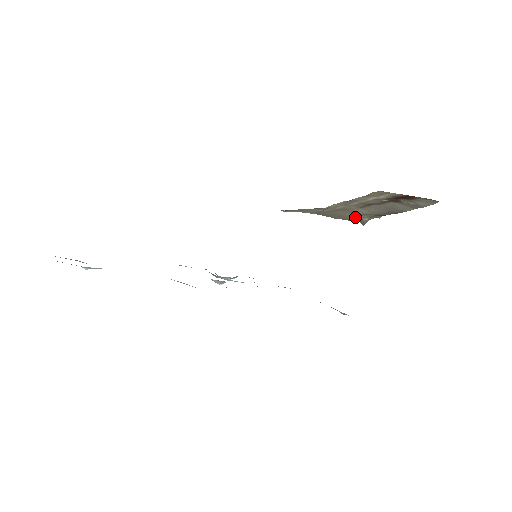
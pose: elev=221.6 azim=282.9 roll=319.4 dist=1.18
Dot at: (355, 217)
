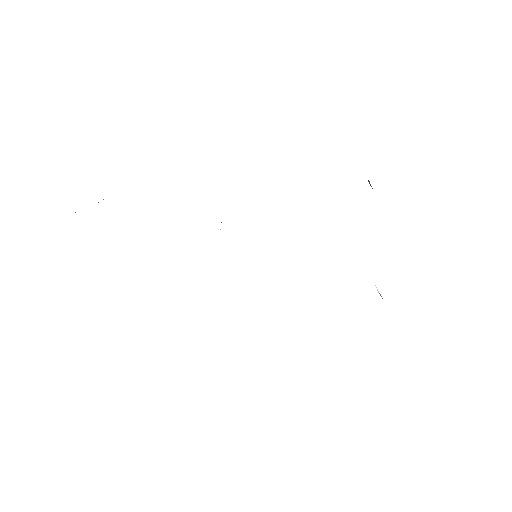
Dot at: occluded
